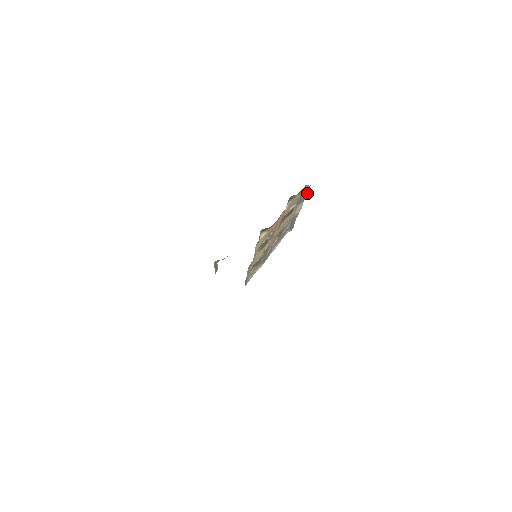
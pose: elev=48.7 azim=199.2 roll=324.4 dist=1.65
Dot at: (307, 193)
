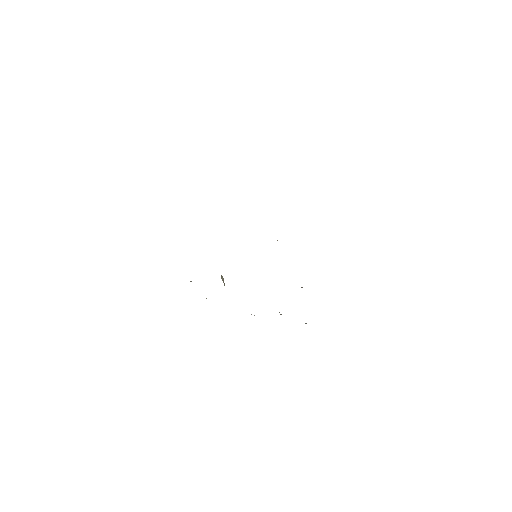
Dot at: occluded
